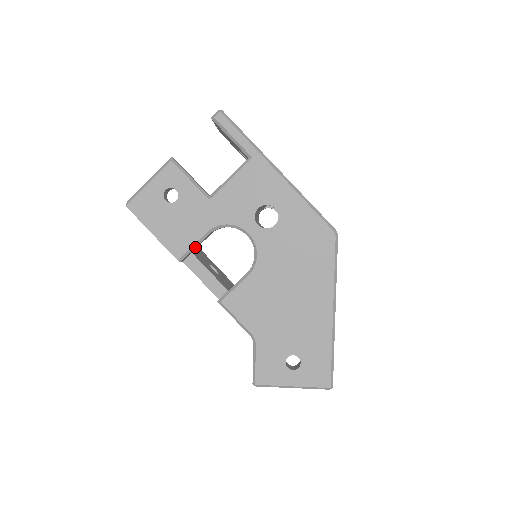
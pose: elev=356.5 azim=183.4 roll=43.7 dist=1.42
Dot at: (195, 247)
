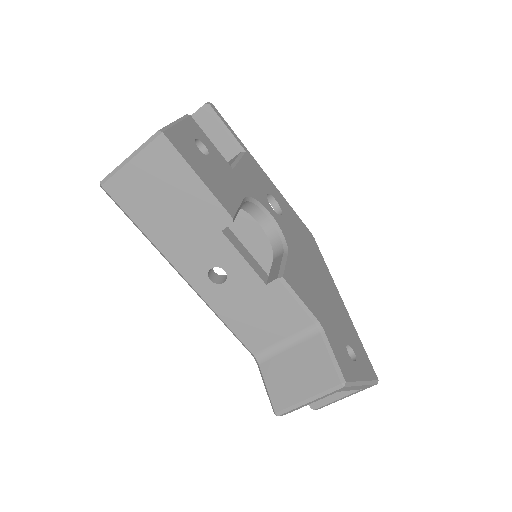
Dot at: (238, 211)
